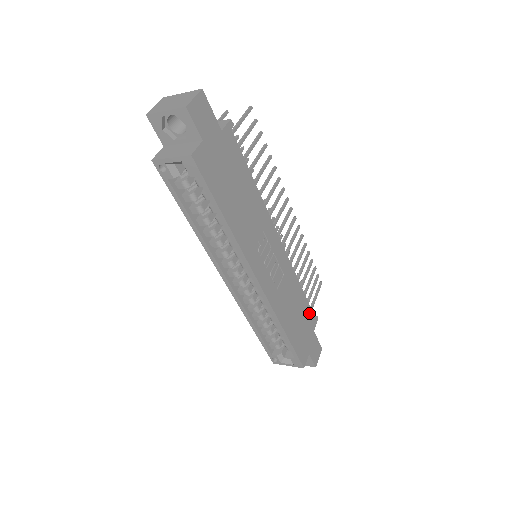
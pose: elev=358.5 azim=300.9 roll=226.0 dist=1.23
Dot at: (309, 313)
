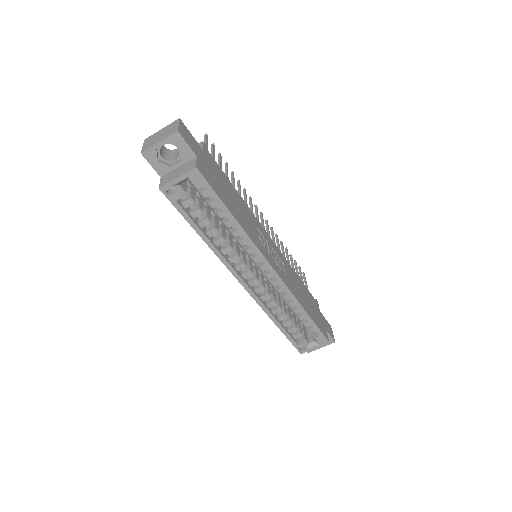
Dot at: (311, 296)
